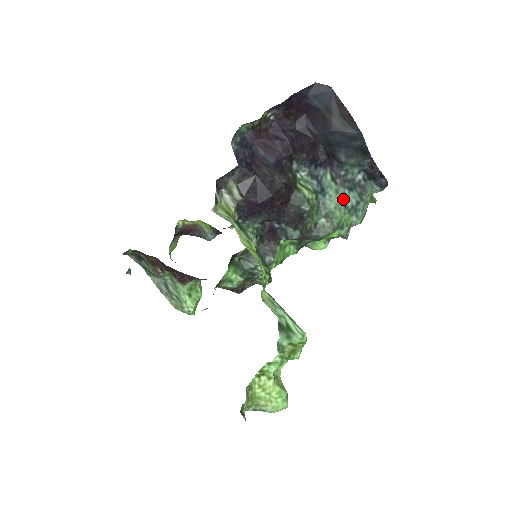
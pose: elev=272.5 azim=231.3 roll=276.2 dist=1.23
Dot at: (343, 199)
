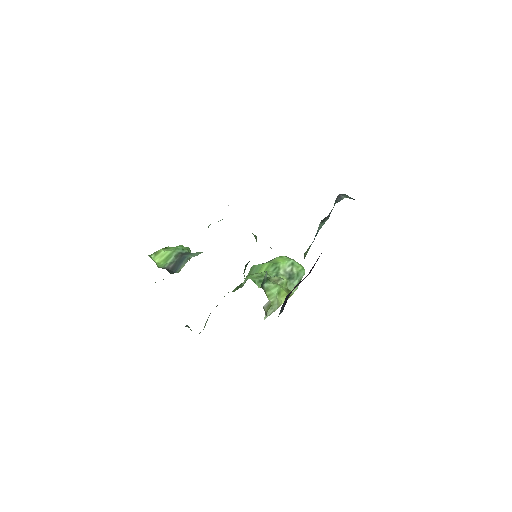
Dot at: occluded
